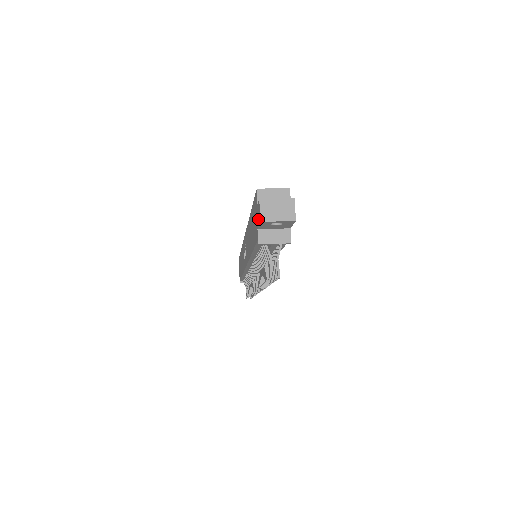
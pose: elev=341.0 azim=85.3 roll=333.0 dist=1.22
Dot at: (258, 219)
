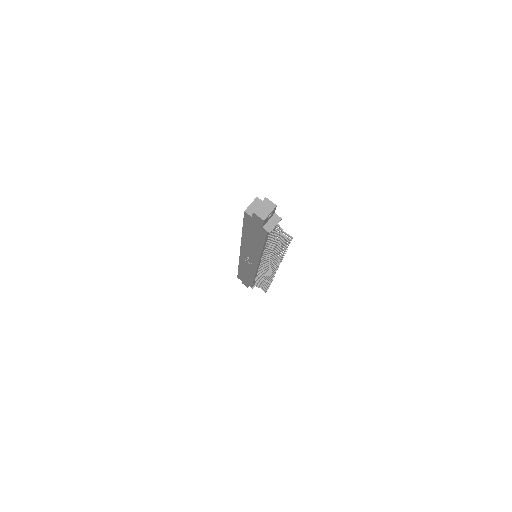
Dot at: (260, 222)
